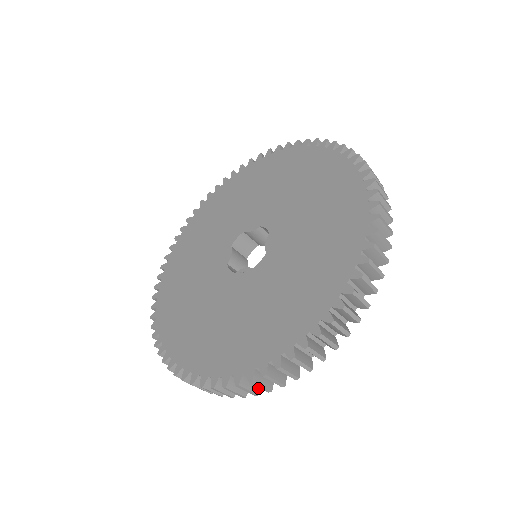
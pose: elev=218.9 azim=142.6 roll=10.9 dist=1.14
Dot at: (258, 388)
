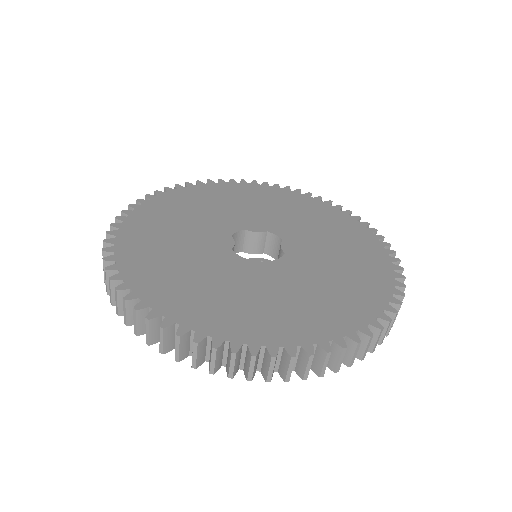
Dot at: (290, 373)
